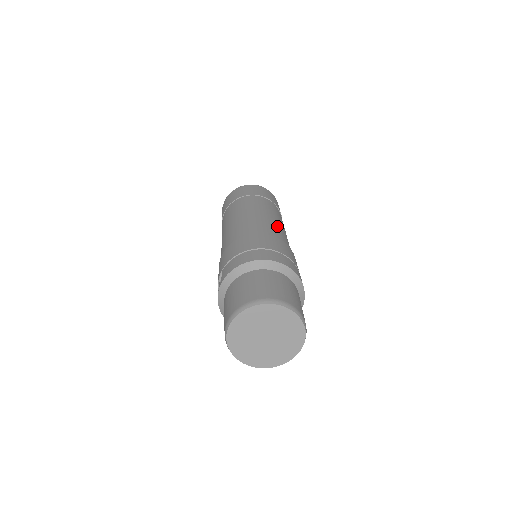
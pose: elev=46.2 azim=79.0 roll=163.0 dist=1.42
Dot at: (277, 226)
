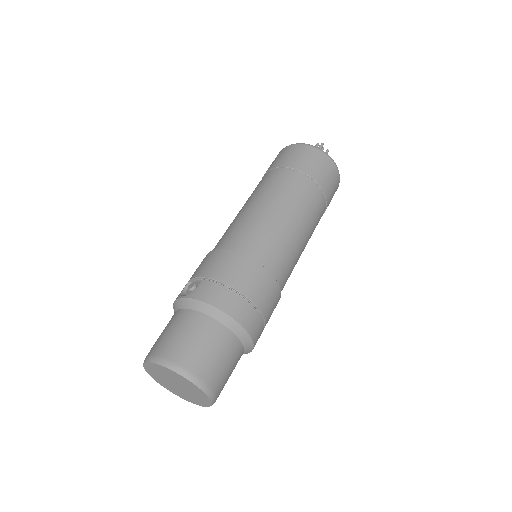
Dot at: (296, 255)
